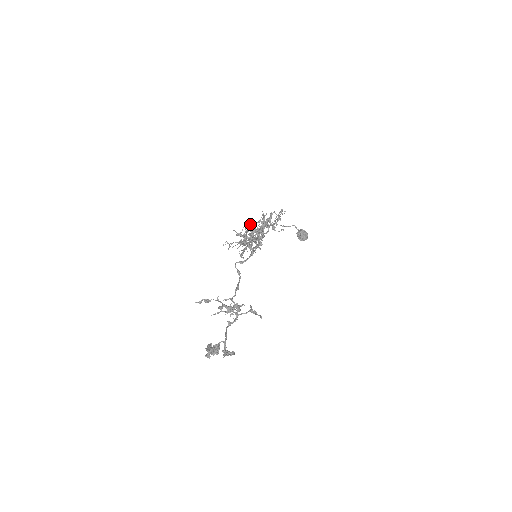
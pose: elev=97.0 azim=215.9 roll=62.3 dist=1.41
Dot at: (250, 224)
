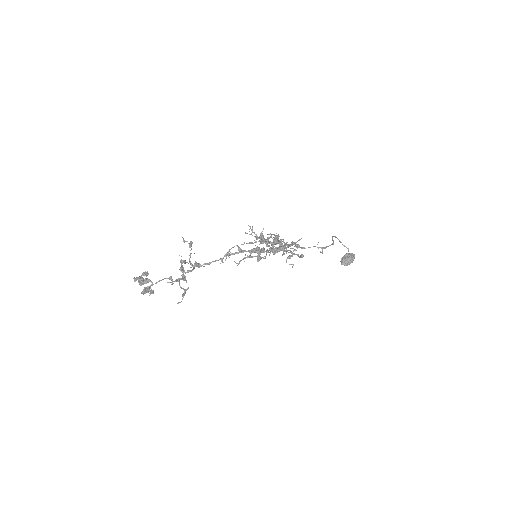
Dot at: (275, 239)
